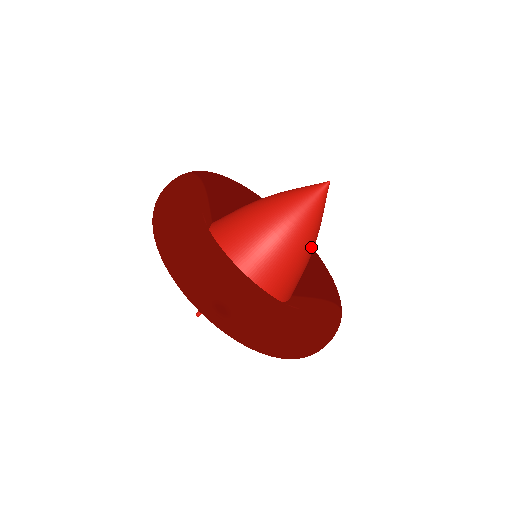
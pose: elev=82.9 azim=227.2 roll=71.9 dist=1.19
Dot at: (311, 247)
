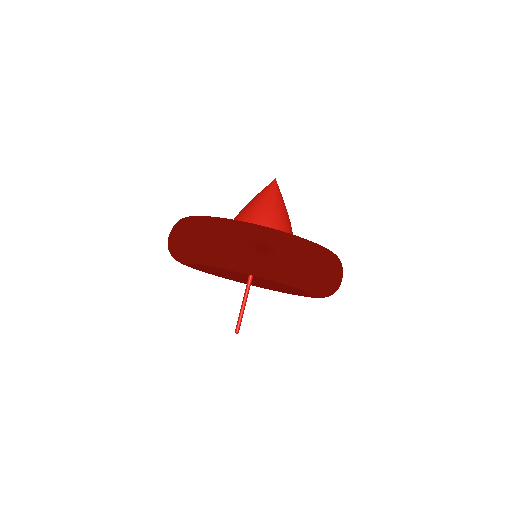
Dot at: (289, 222)
